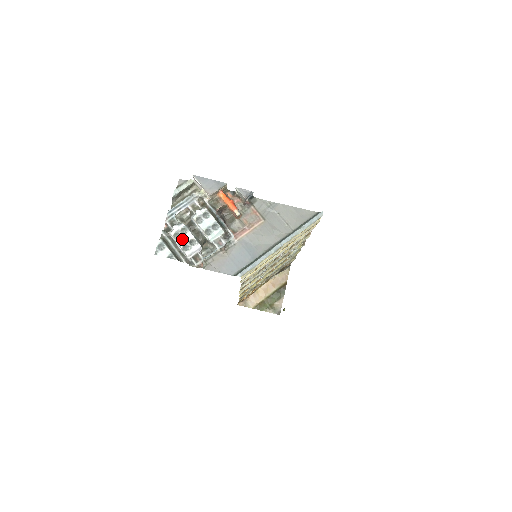
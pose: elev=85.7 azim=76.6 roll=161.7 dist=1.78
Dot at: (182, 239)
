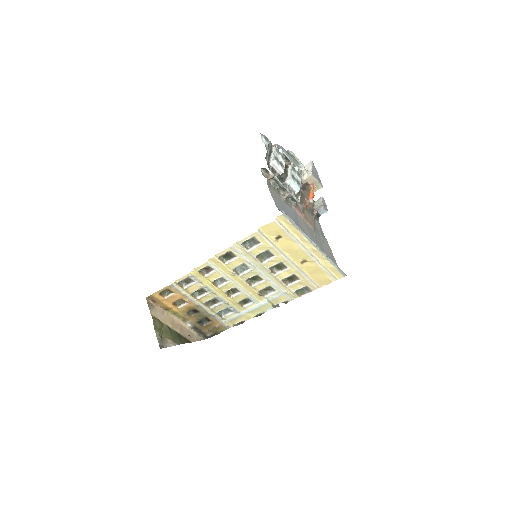
Dot at: (278, 156)
